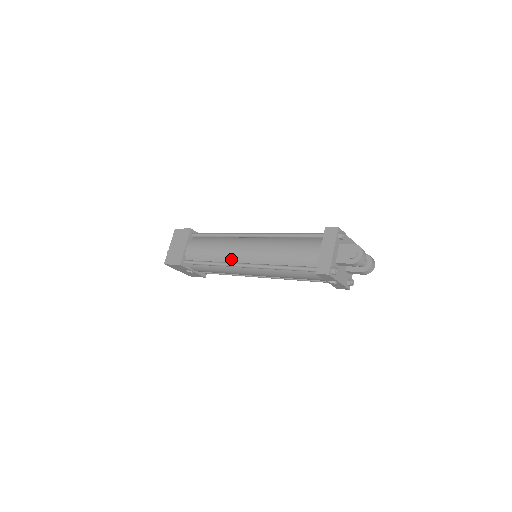
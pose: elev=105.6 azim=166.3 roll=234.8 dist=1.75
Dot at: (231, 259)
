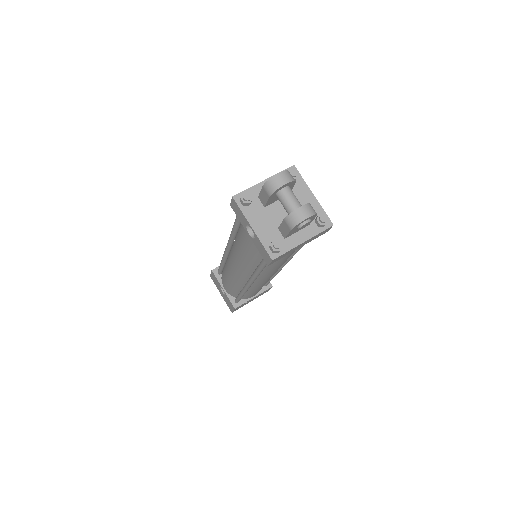
Dot at: occluded
